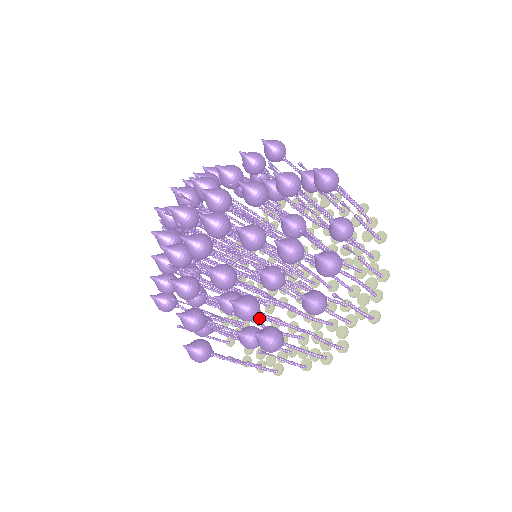
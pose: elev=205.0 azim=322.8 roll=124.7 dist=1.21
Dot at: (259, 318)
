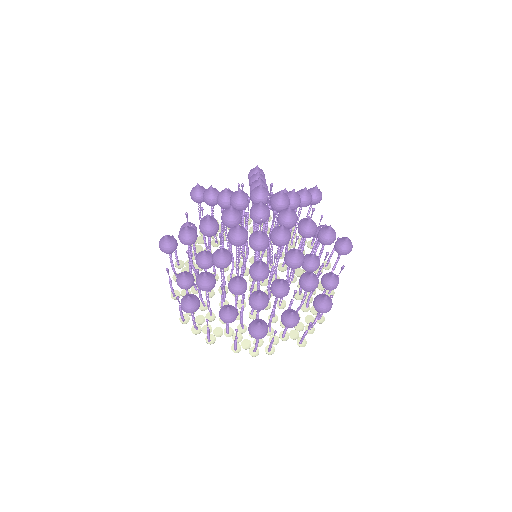
Dot at: (211, 292)
